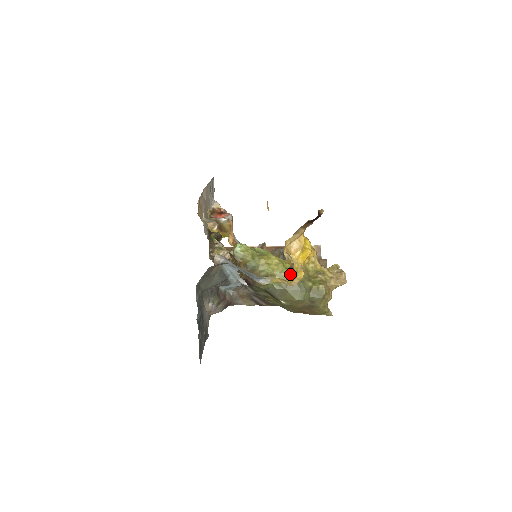
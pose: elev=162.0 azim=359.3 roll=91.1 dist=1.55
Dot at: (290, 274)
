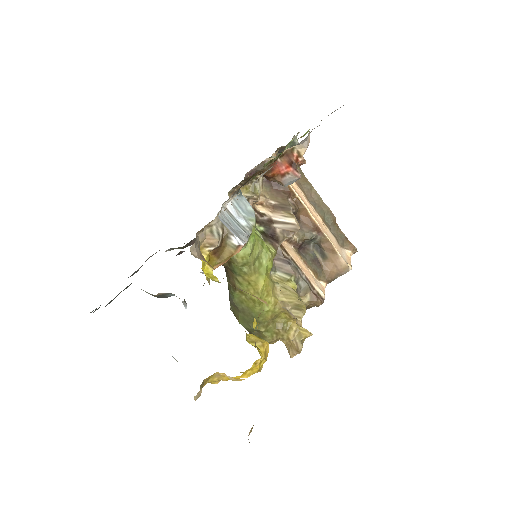
Dot at: occluded
